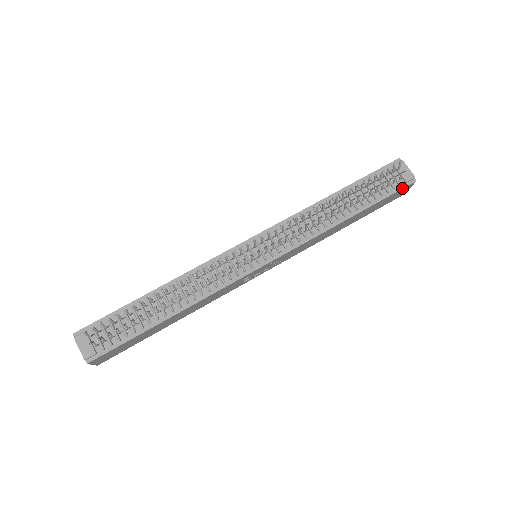
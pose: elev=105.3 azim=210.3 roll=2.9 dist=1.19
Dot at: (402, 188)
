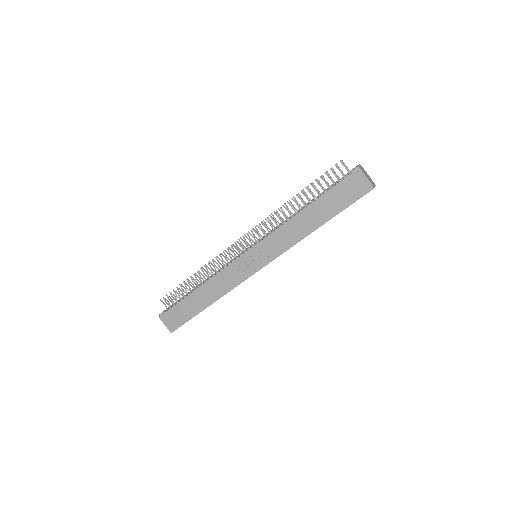
Dot at: (347, 176)
